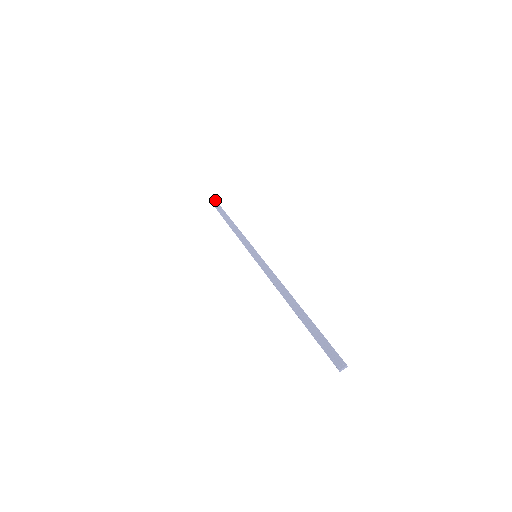
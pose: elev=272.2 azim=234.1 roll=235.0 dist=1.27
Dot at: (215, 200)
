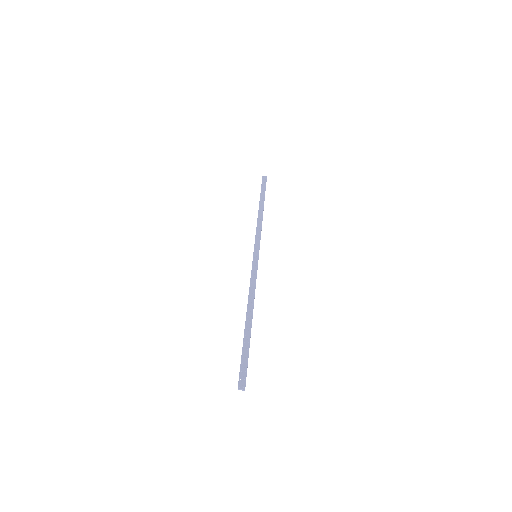
Dot at: (266, 180)
